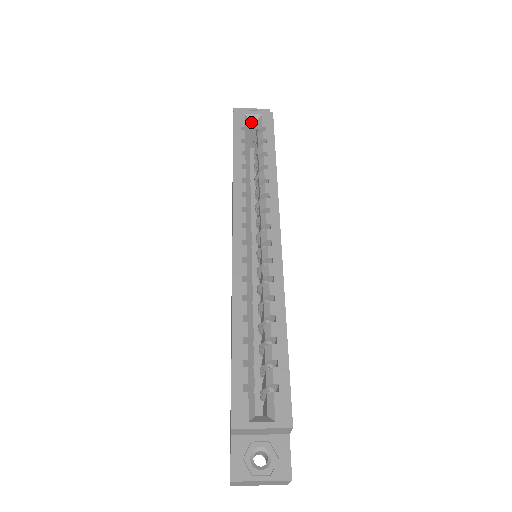
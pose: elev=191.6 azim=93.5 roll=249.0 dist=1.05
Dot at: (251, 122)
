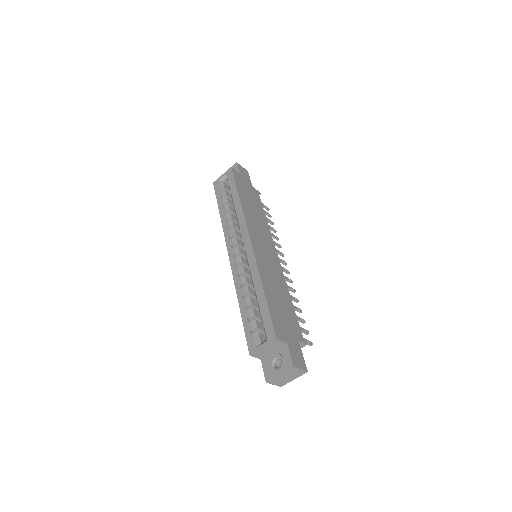
Dot at: (225, 181)
